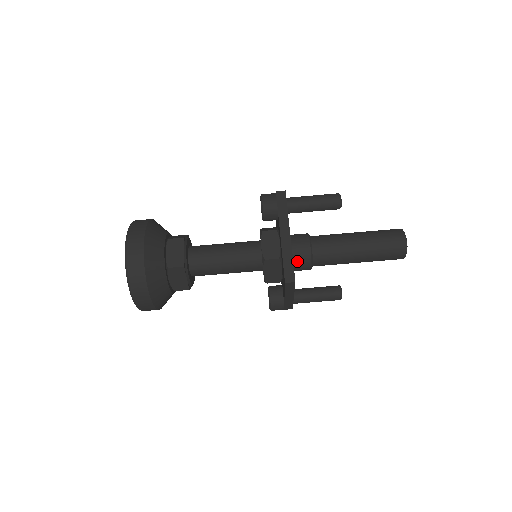
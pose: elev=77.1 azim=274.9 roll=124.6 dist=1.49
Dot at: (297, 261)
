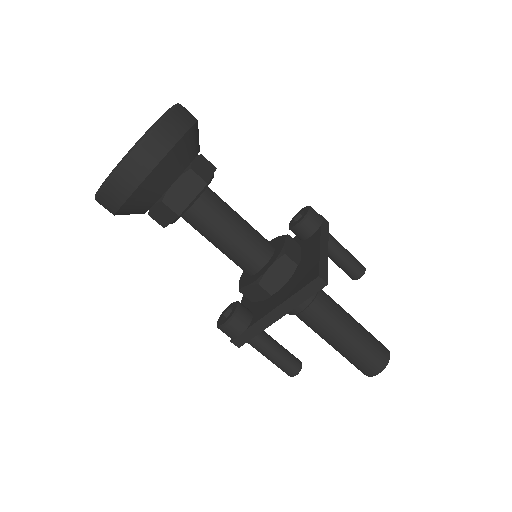
Dot at: occluded
